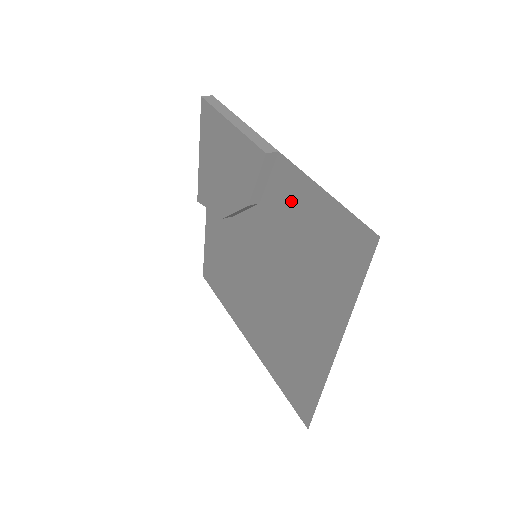
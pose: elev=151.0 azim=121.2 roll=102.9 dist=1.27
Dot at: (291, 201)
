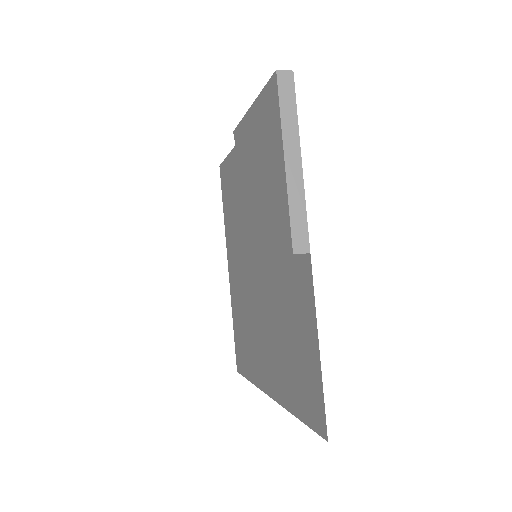
Dot at: (296, 295)
